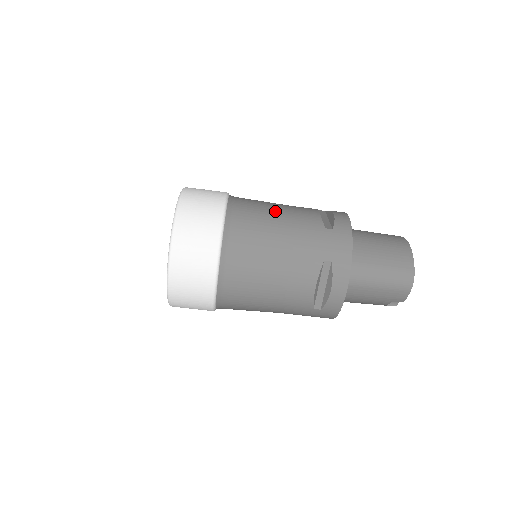
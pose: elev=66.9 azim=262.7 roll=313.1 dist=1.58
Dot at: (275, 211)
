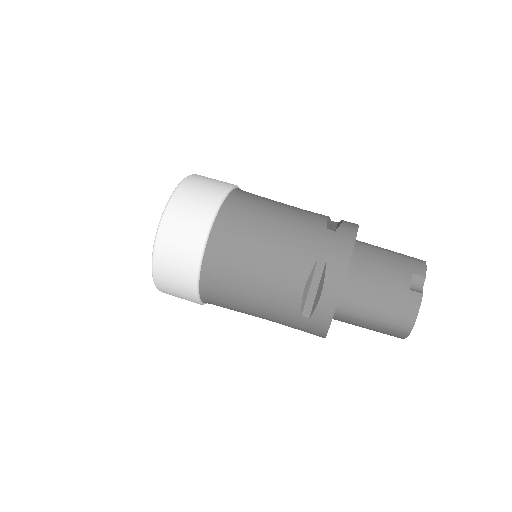
Dot at: occluded
